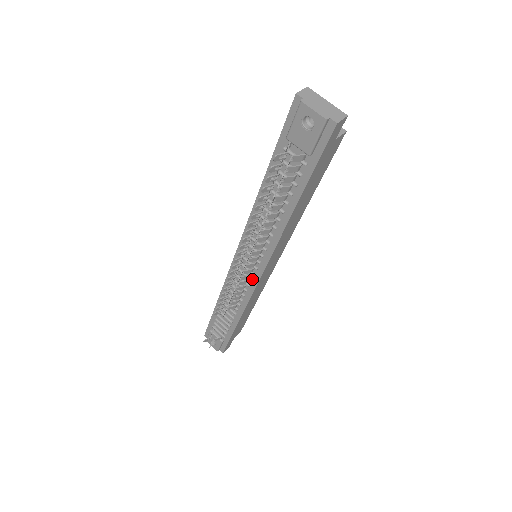
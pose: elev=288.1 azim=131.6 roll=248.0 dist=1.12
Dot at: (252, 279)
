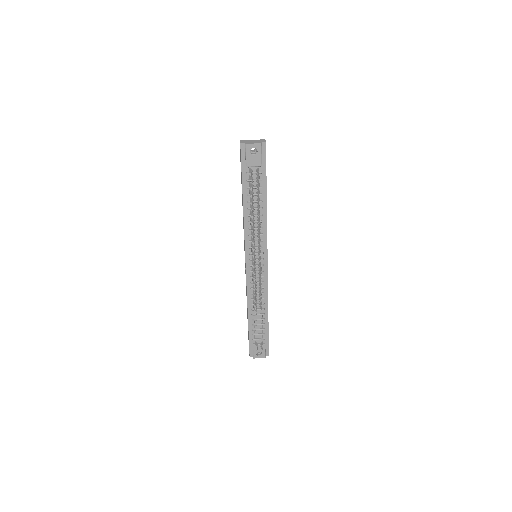
Dot at: (263, 270)
